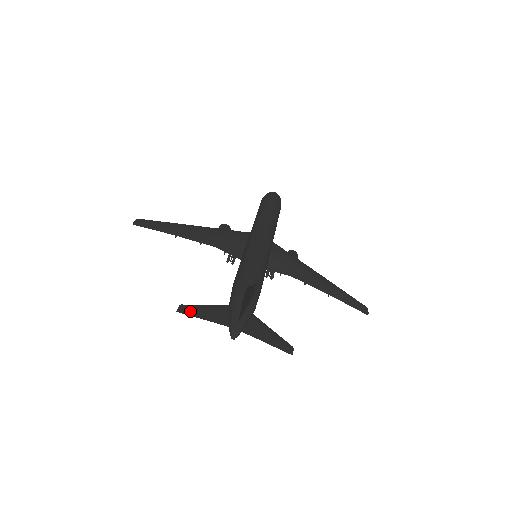
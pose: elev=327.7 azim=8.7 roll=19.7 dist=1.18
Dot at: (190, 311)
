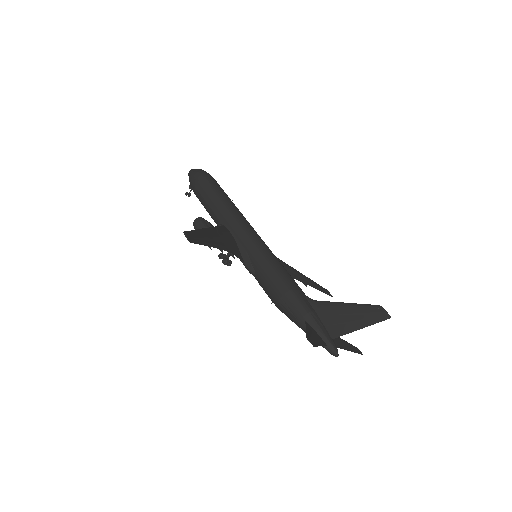
Dot at: (314, 341)
